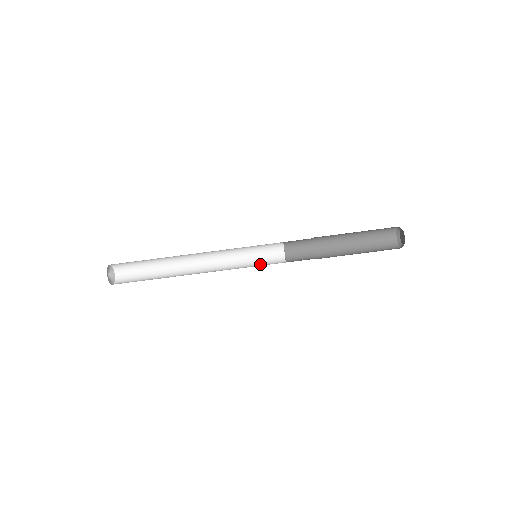
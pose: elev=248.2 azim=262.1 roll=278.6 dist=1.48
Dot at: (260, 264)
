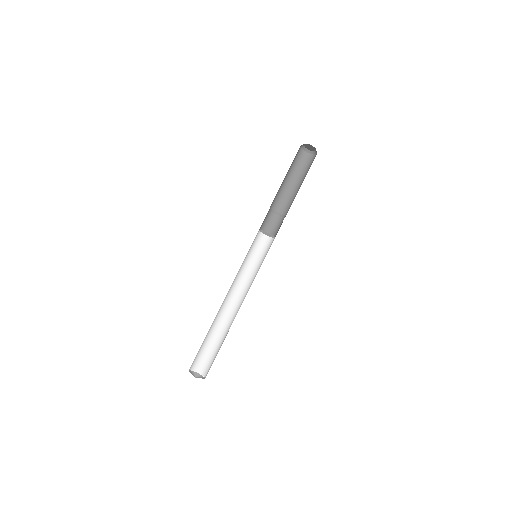
Dot at: (264, 258)
